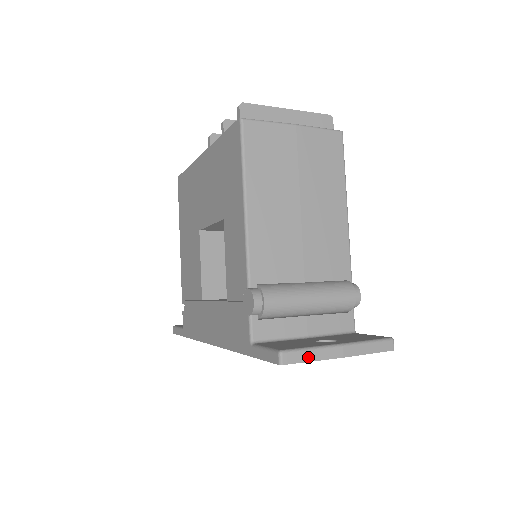
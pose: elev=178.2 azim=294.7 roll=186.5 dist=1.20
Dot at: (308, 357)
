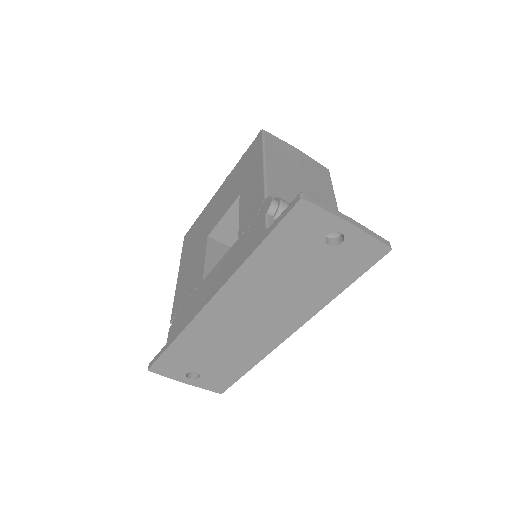
Dot at: (323, 207)
